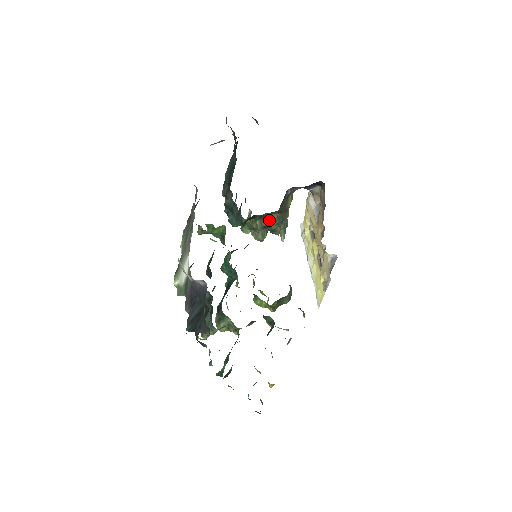
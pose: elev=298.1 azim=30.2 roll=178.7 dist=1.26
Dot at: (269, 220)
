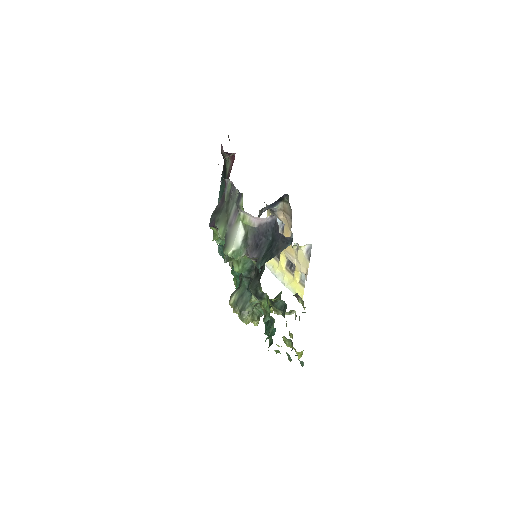
Dot at: occluded
